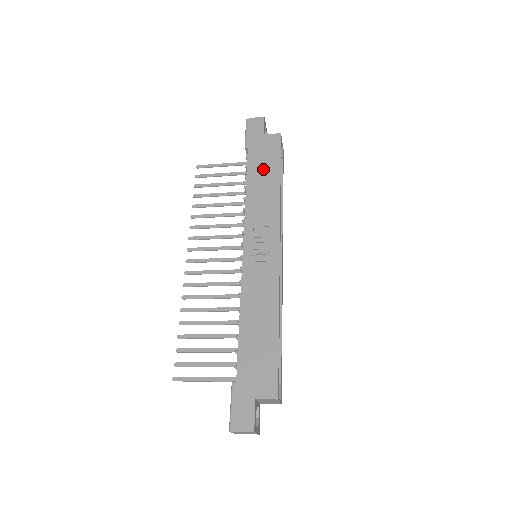
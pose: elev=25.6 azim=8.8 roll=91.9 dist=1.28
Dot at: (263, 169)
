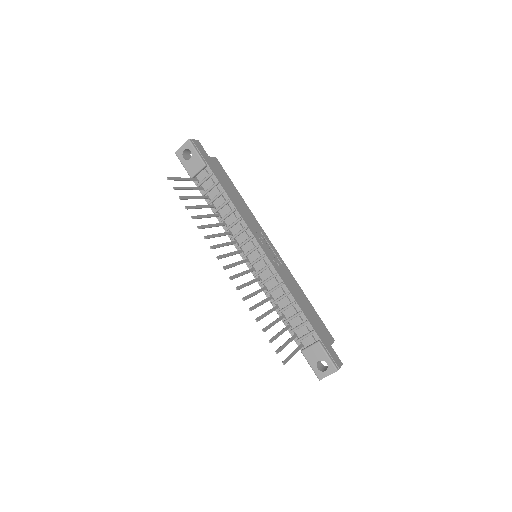
Dot at: (229, 186)
